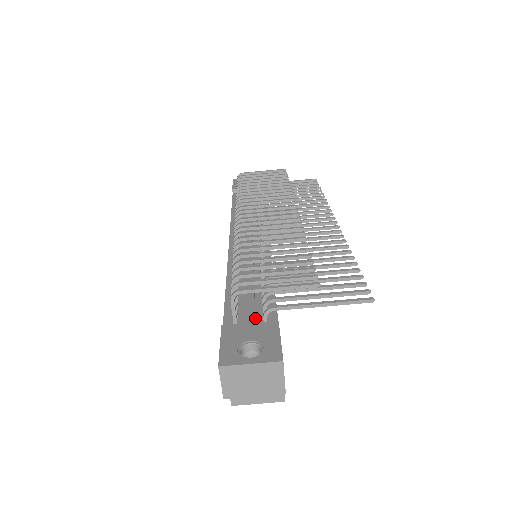
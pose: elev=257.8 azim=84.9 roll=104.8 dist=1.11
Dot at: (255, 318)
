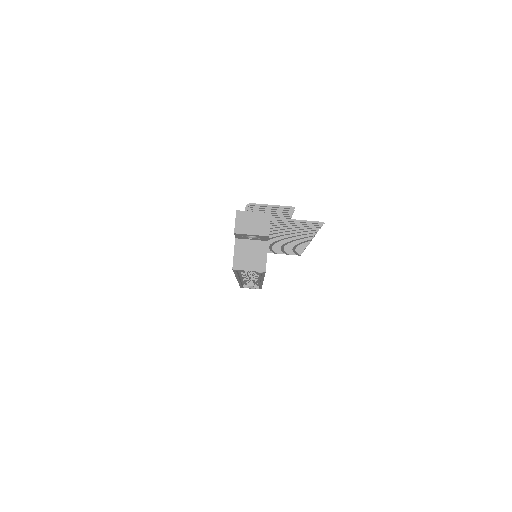
Dot at: occluded
